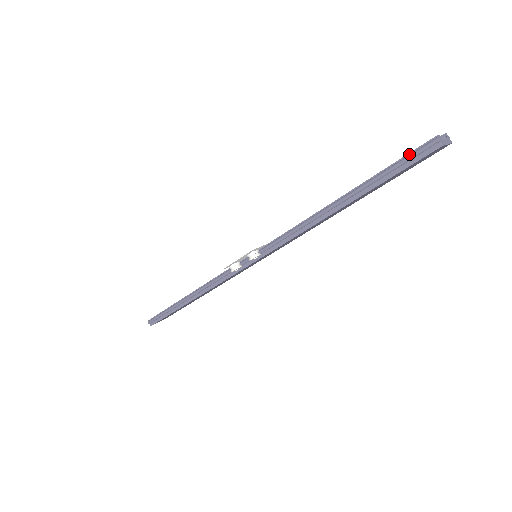
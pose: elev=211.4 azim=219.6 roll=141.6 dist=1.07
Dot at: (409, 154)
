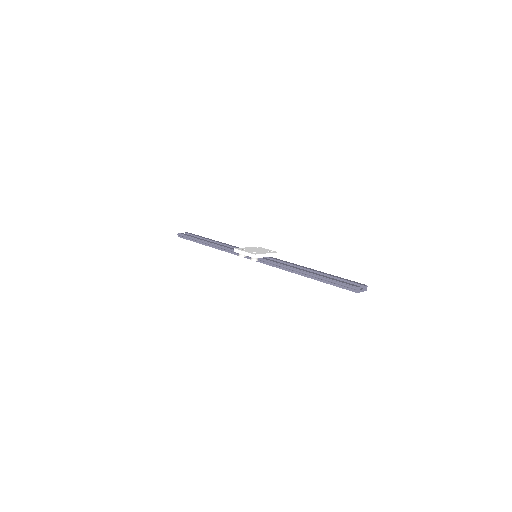
Dot at: (344, 283)
